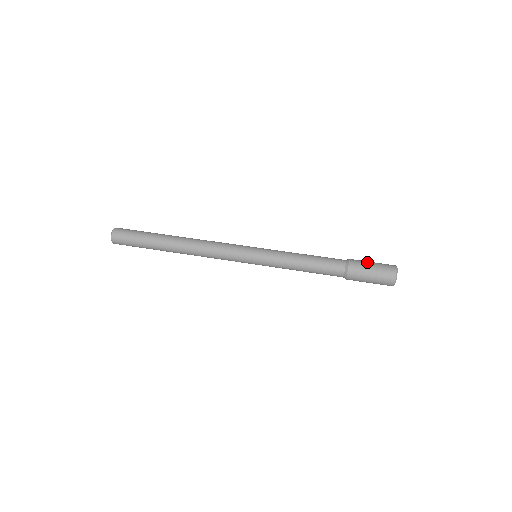
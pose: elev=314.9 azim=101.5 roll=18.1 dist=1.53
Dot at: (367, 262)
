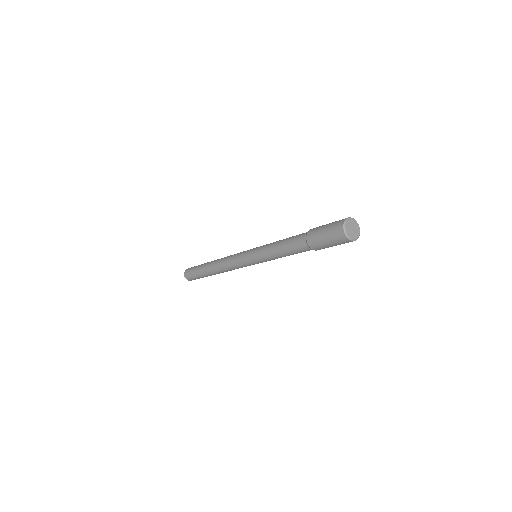
Dot at: occluded
